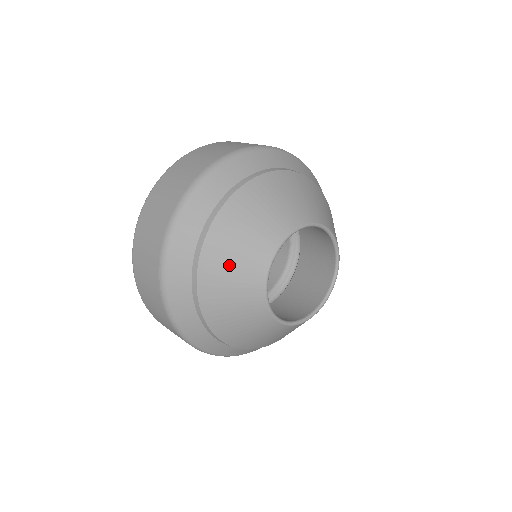
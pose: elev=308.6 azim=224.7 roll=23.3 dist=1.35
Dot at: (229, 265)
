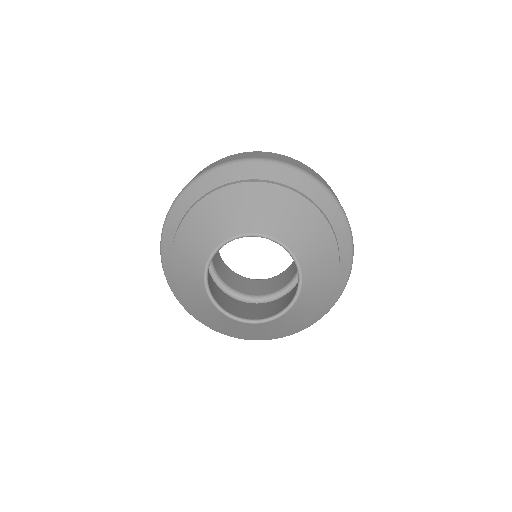
Dot at: (202, 225)
